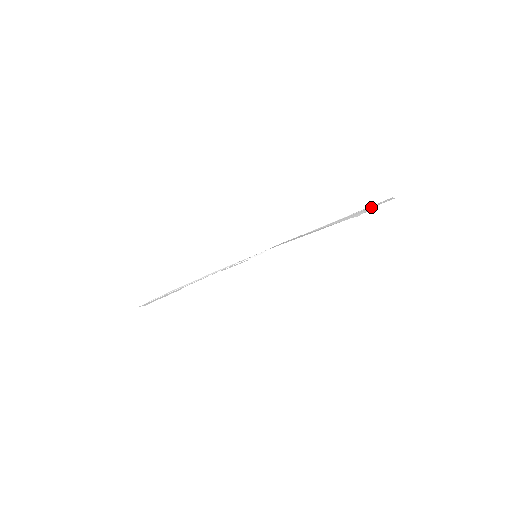
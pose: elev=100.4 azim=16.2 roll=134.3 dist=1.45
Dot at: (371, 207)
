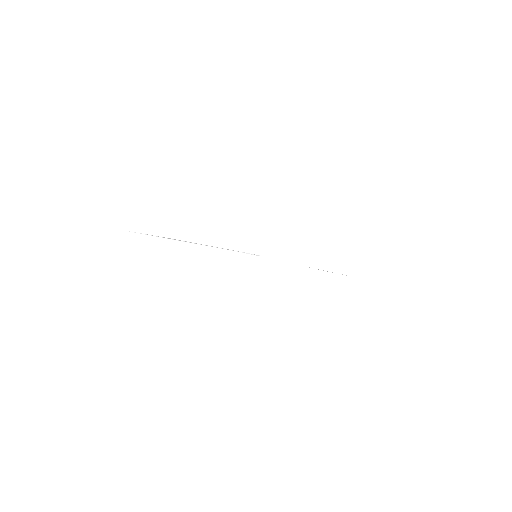
Dot at: occluded
